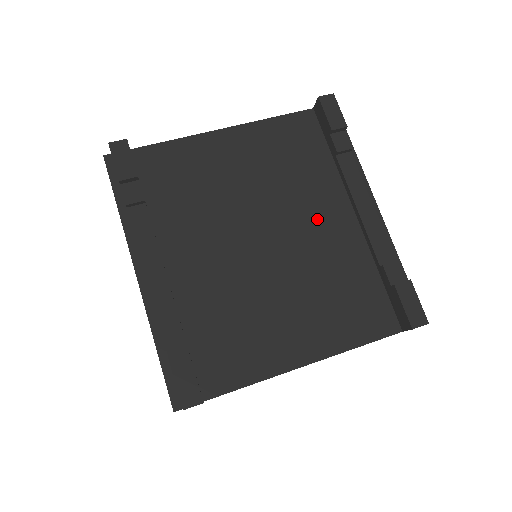
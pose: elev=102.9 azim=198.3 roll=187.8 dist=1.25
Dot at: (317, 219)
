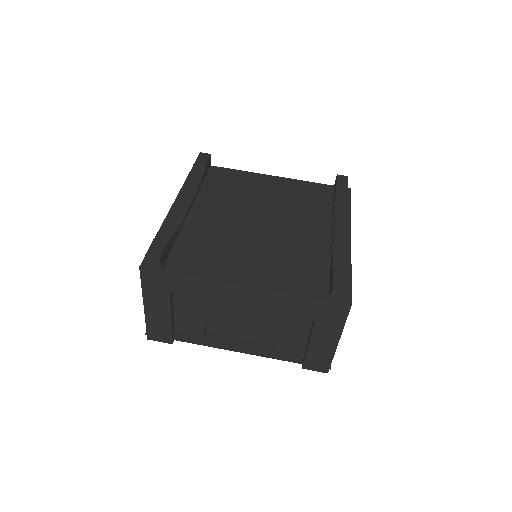
Dot at: (303, 227)
